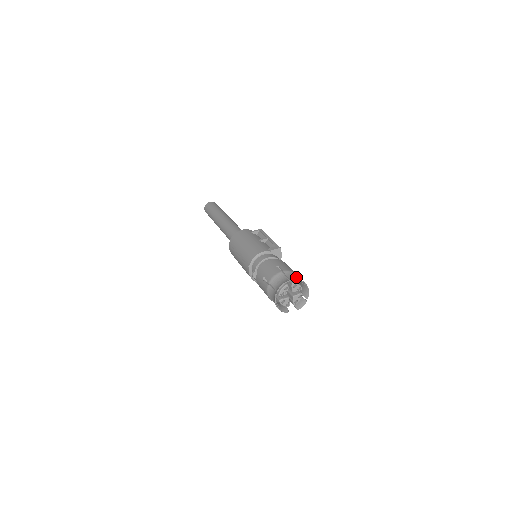
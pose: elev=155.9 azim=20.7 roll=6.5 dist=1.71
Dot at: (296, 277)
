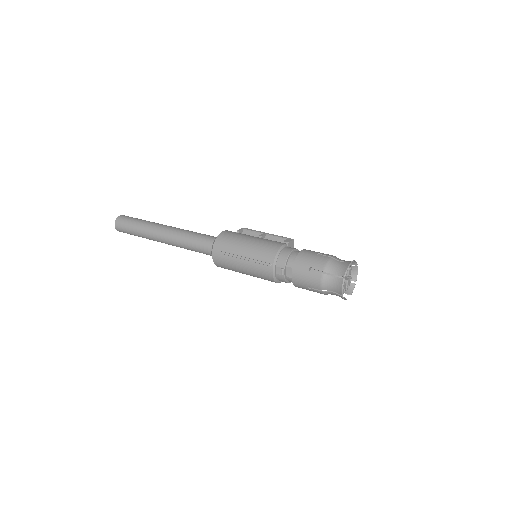
Dot at: occluded
